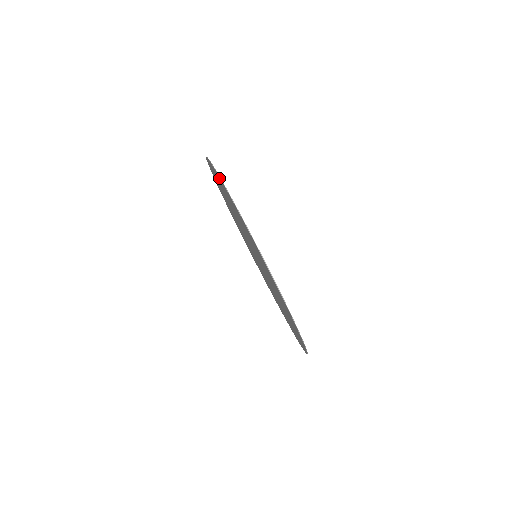
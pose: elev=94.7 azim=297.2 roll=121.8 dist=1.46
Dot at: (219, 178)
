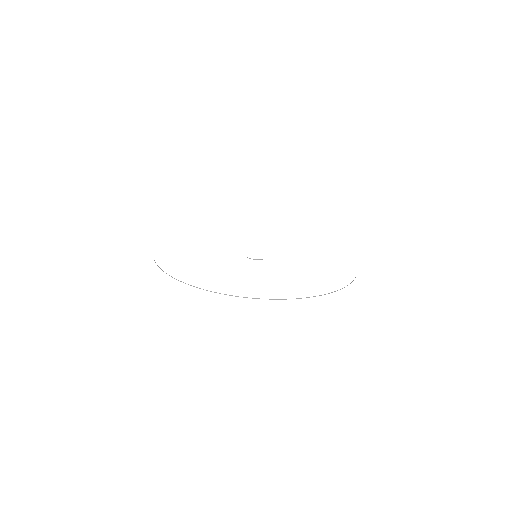
Dot at: occluded
